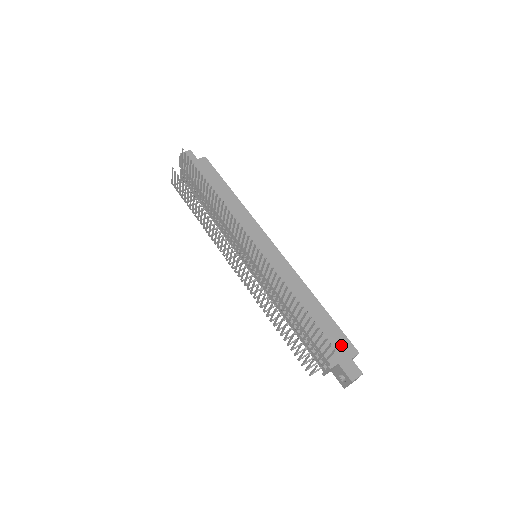
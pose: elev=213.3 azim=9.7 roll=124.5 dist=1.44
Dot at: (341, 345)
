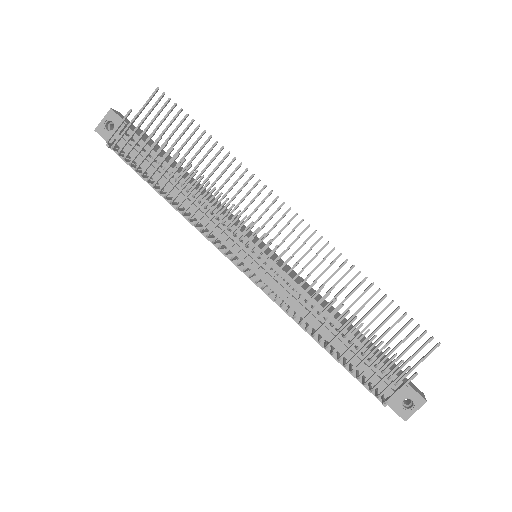
Dot at: (390, 362)
